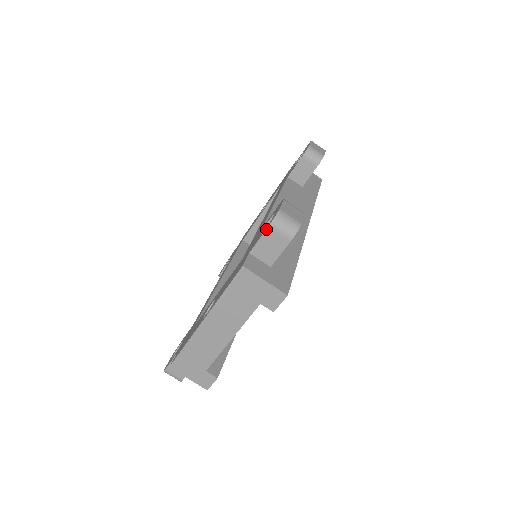
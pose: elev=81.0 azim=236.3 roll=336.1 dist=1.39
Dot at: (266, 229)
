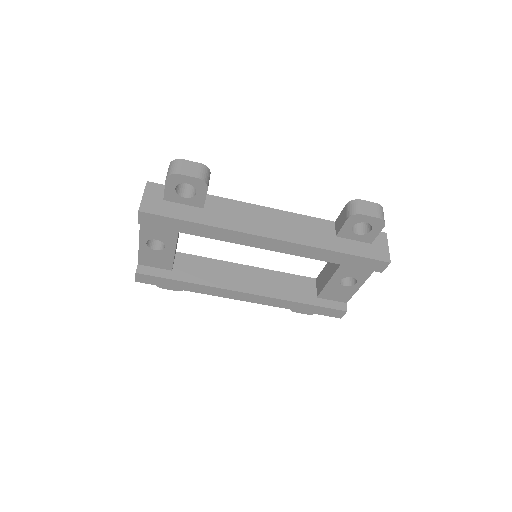
Dot at: occluded
